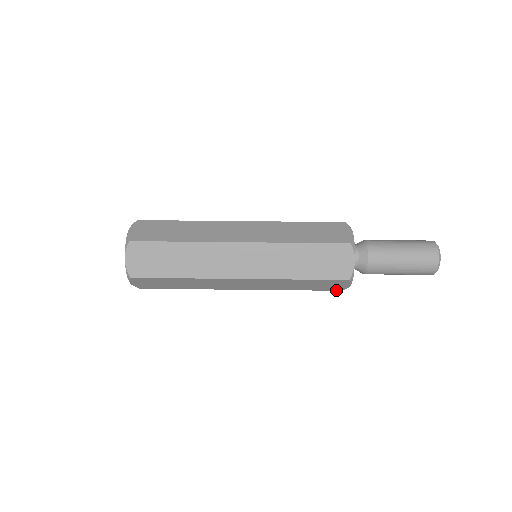
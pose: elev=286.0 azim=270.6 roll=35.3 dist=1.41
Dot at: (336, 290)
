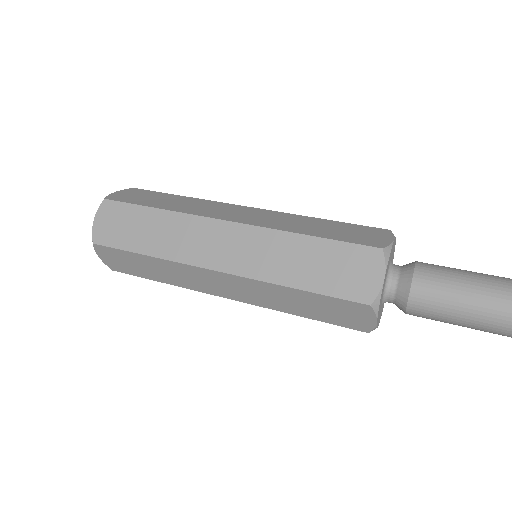
Dot at: (358, 329)
